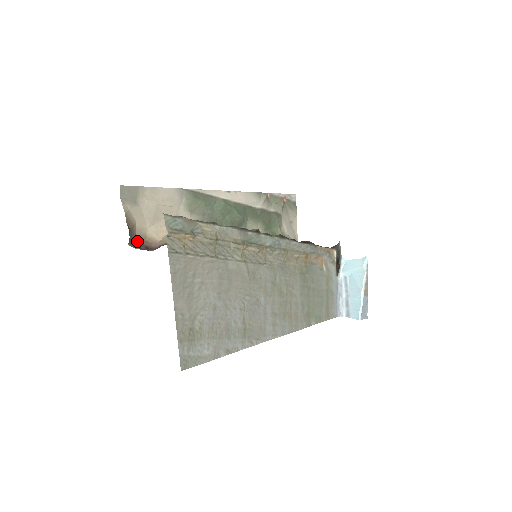
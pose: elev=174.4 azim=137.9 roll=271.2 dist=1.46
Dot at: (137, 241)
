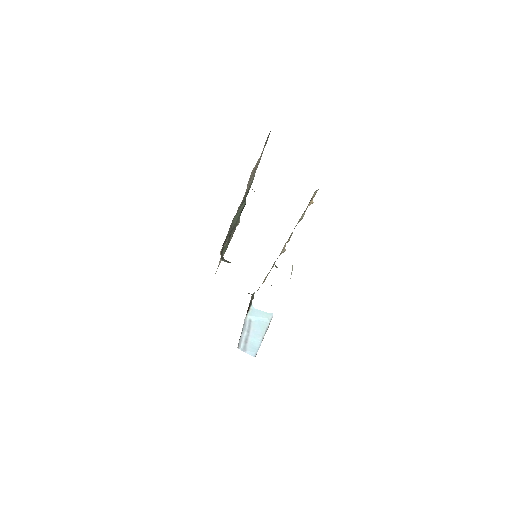
Dot at: occluded
